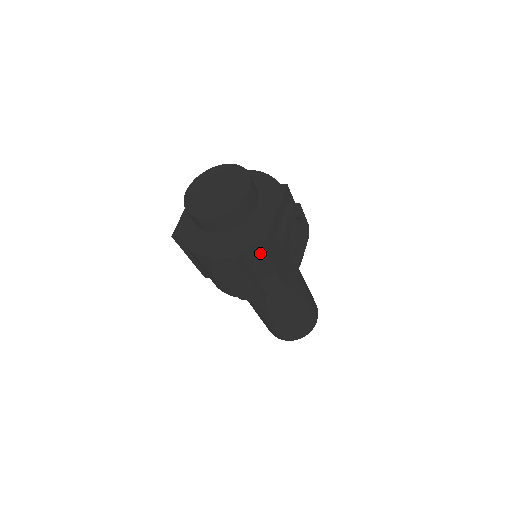
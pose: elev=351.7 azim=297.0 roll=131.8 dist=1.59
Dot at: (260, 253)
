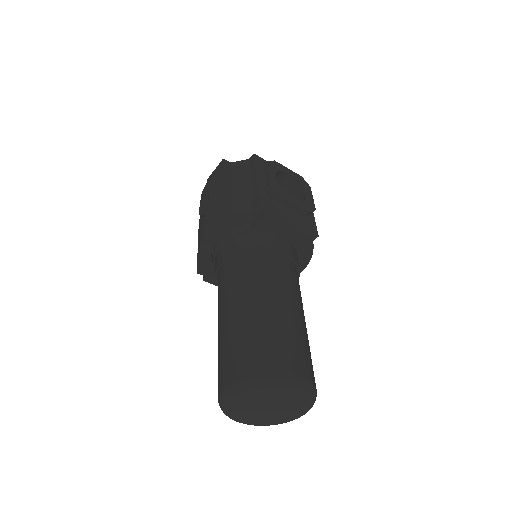
Dot at: (246, 169)
